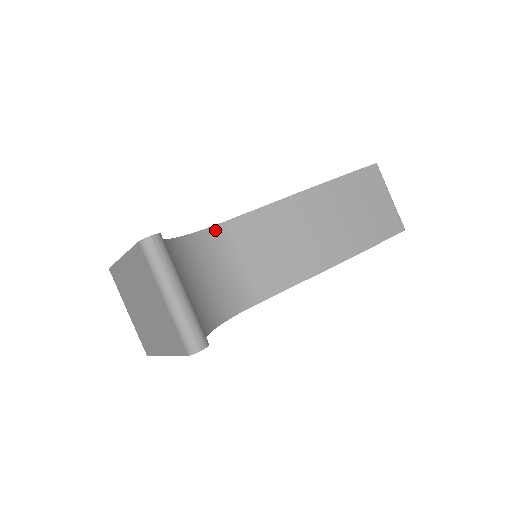
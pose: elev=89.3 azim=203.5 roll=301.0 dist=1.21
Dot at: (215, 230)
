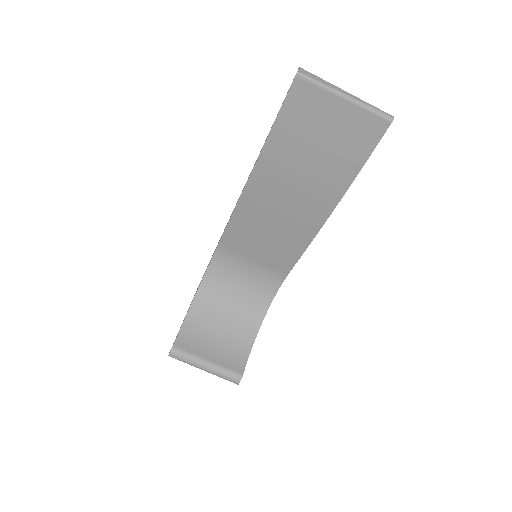
Dot at: (218, 254)
